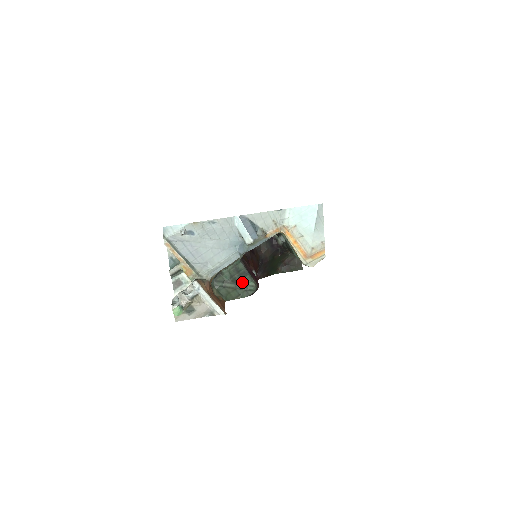
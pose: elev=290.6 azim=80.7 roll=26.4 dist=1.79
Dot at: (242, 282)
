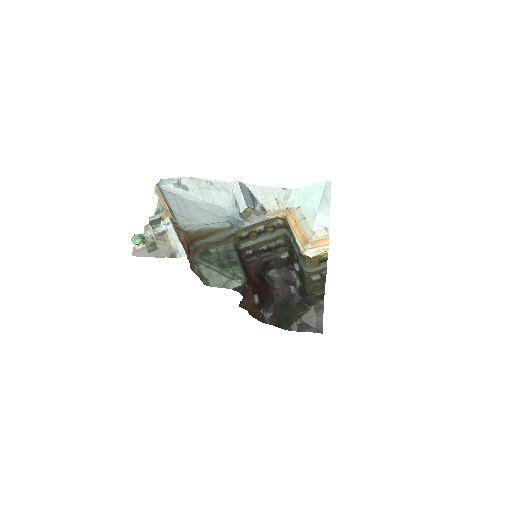
Dot at: (230, 269)
